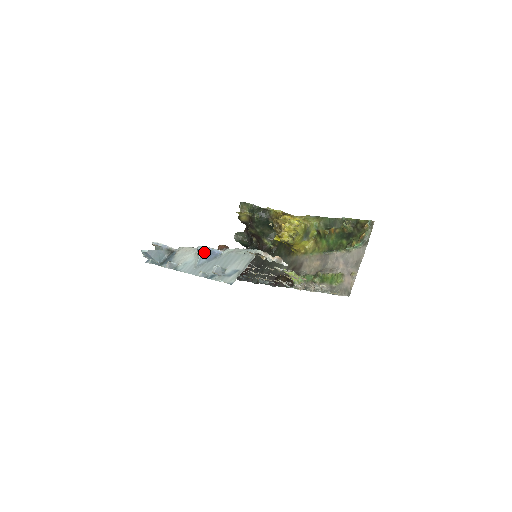
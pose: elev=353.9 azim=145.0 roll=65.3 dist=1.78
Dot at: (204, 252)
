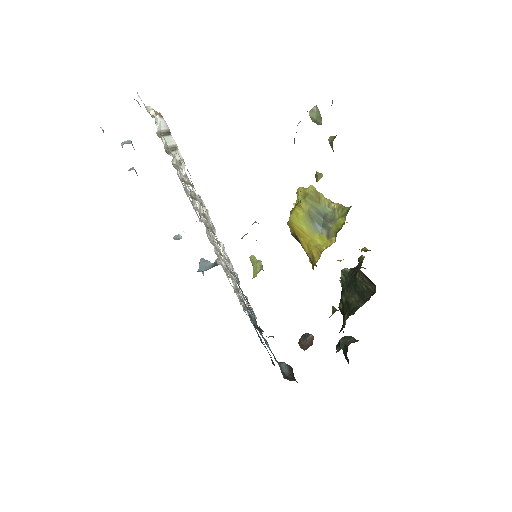
Dot at: occluded
